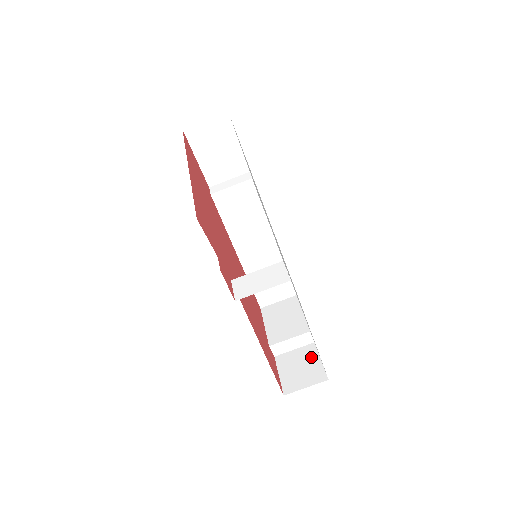
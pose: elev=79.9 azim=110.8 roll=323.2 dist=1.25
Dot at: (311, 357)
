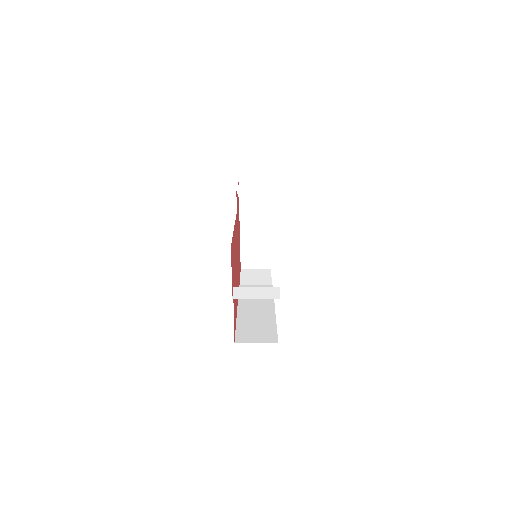
Dot at: occluded
